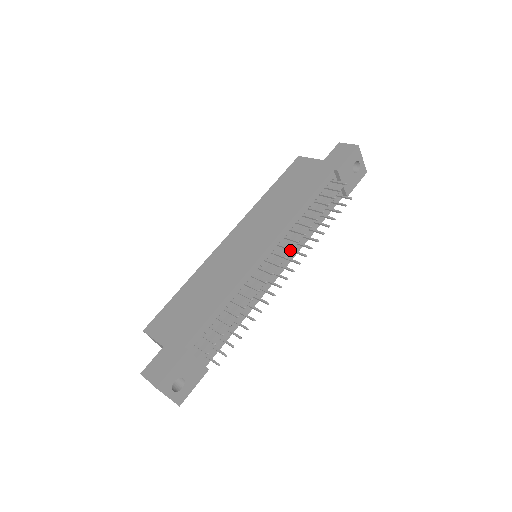
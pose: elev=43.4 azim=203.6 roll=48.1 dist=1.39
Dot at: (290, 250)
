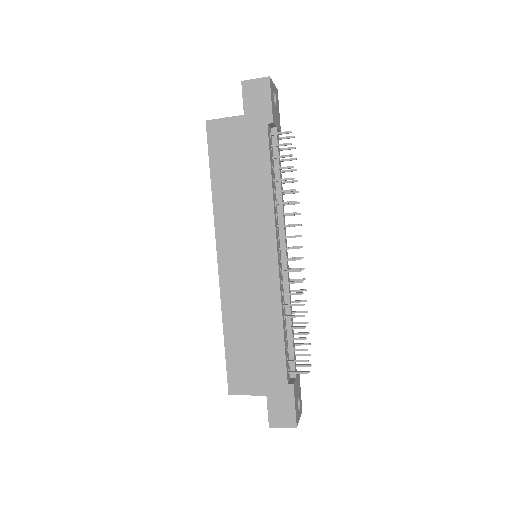
Dot at: occluded
